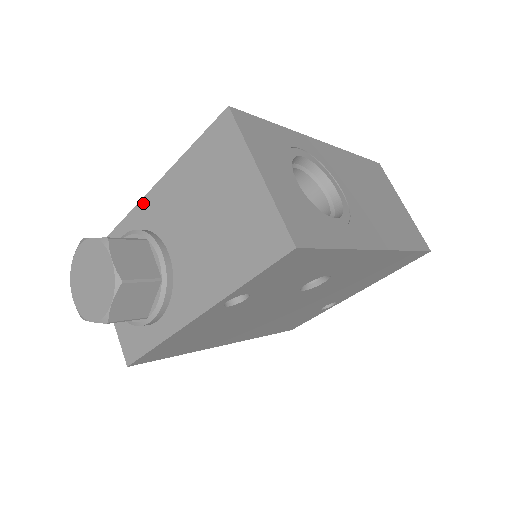
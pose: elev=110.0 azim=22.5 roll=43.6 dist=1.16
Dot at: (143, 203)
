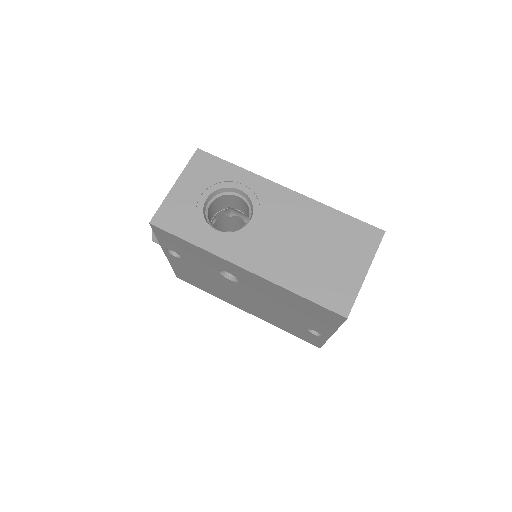
Dot at: occluded
